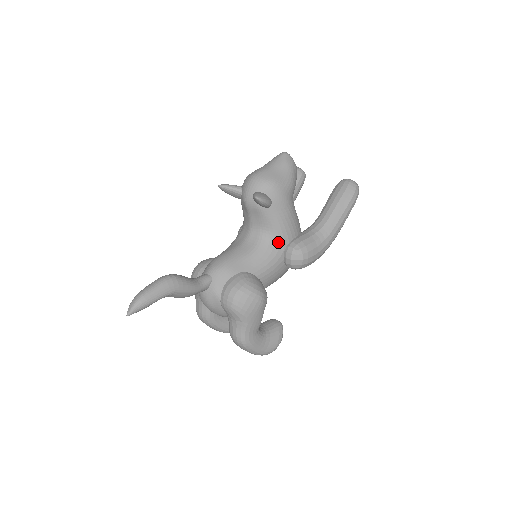
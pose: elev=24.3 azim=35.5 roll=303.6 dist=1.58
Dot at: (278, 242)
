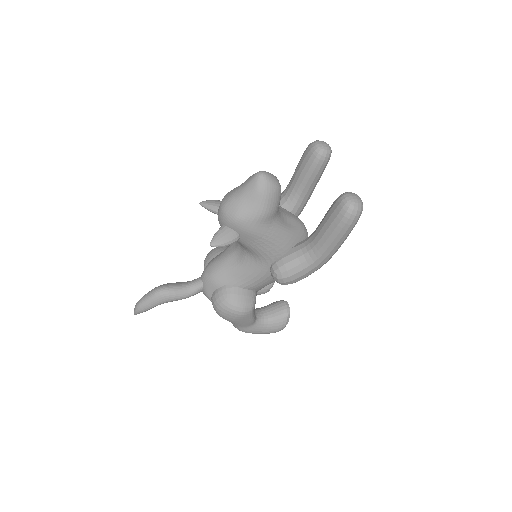
Dot at: (261, 262)
